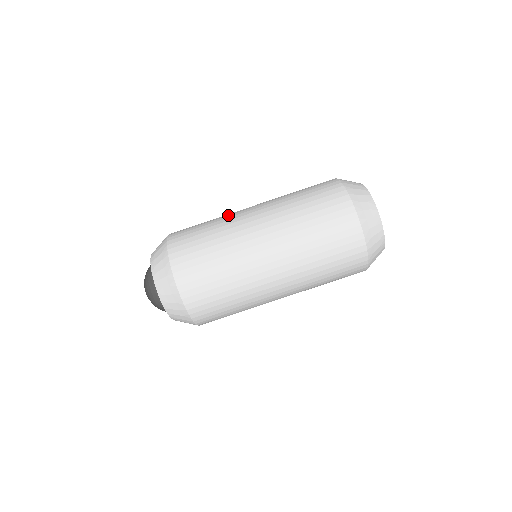
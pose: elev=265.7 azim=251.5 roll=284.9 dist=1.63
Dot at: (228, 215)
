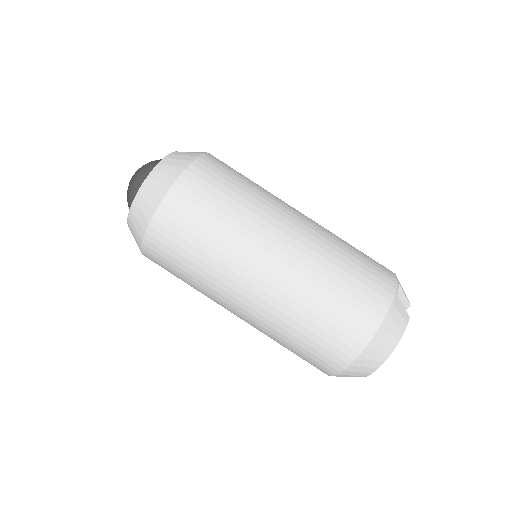
Dot at: (256, 222)
